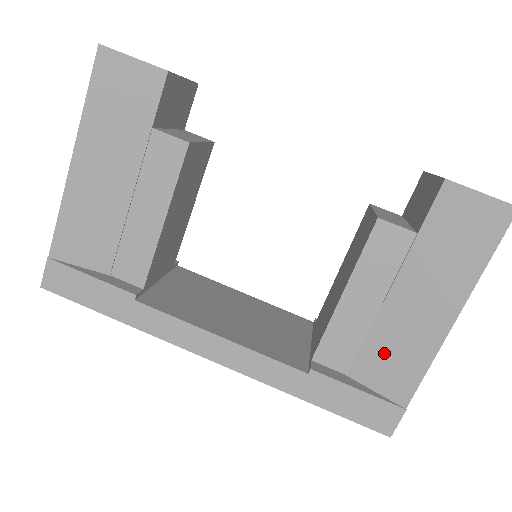
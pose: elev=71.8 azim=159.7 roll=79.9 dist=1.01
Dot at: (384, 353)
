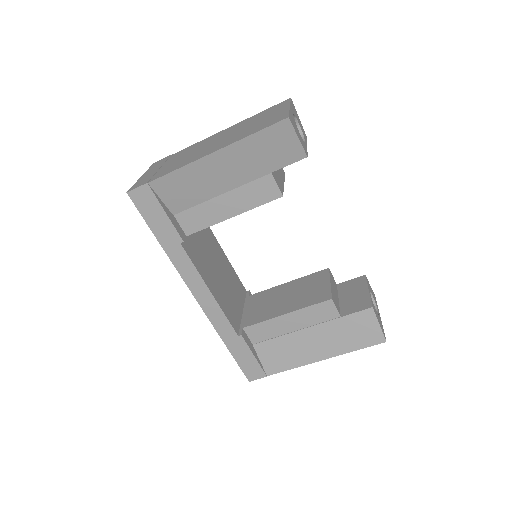
Dot at: (279, 349)
